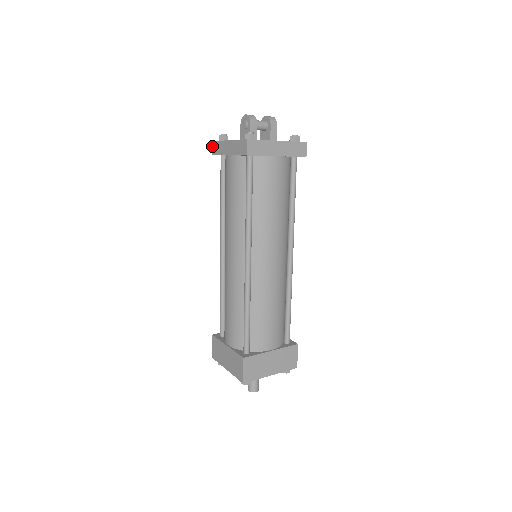
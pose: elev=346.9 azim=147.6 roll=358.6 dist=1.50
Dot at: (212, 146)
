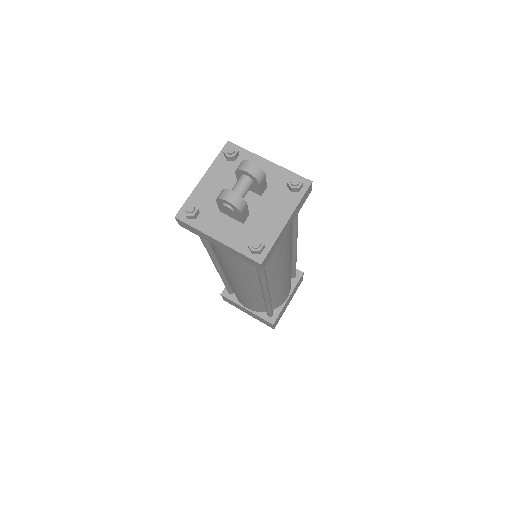
Dot at: (177, 221)
